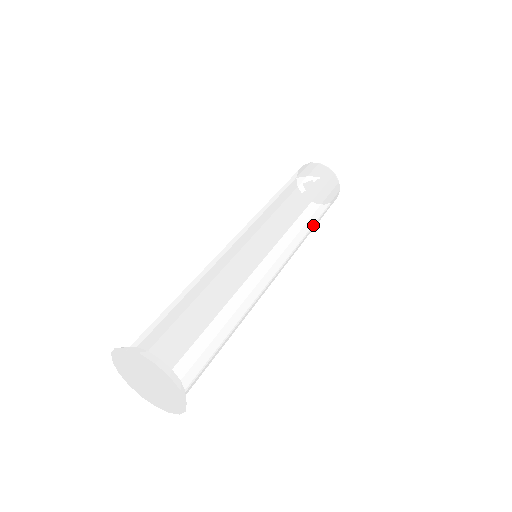
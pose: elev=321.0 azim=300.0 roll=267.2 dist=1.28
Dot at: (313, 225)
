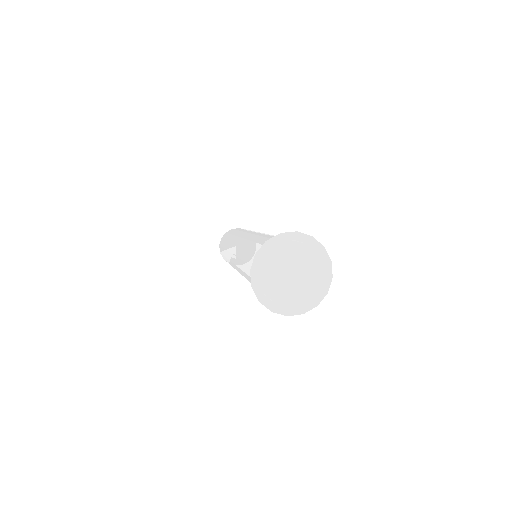
Dot at: occluded
